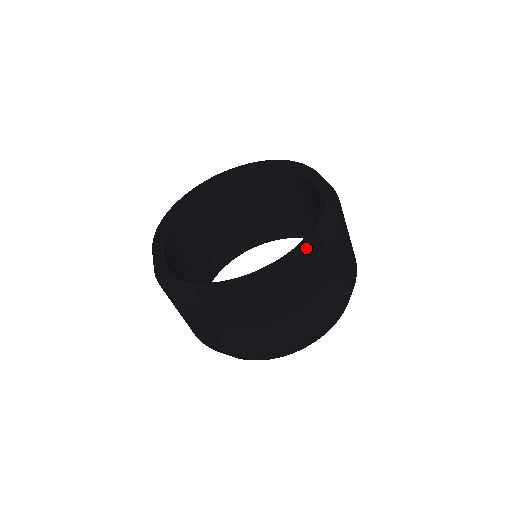
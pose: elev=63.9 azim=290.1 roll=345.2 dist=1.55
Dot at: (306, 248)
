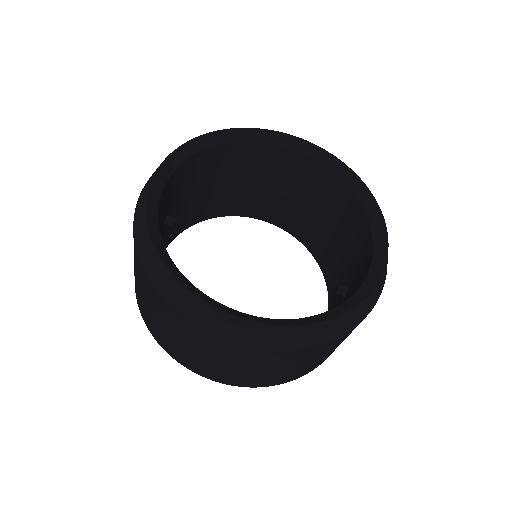
Dot at: (318, 330)
